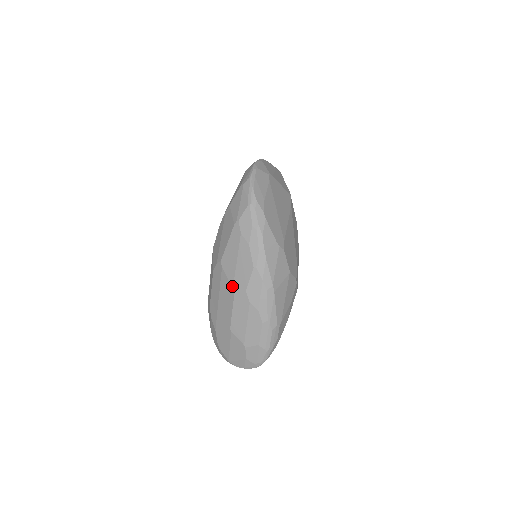
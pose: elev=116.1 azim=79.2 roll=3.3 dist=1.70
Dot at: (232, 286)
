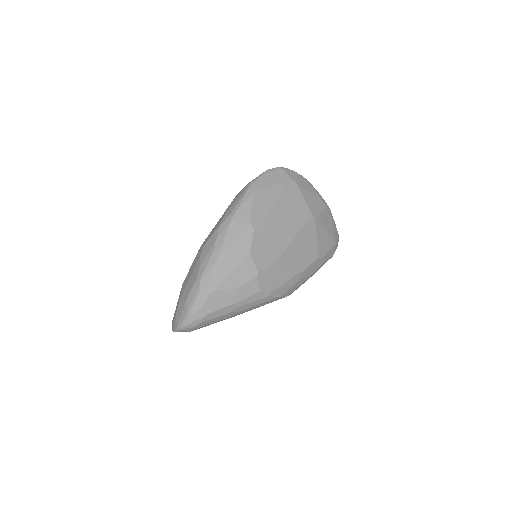
Dot at: (202, 244)
